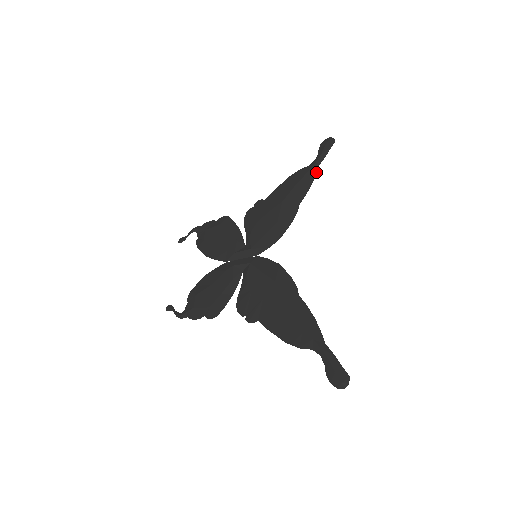
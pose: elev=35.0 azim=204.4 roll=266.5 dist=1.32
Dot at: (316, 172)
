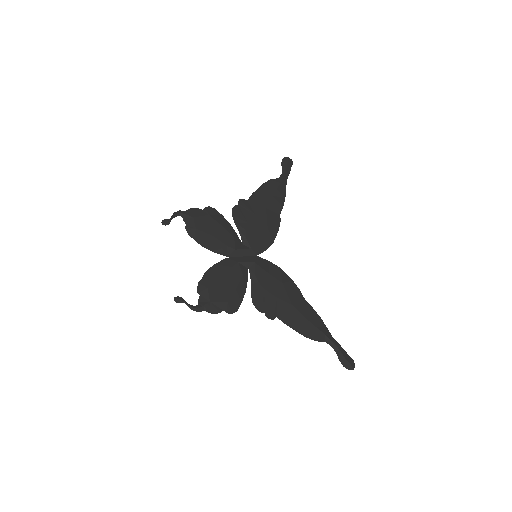
Dot at: occluded
